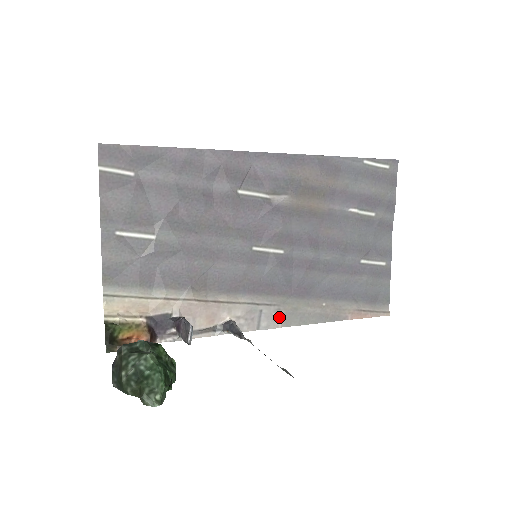
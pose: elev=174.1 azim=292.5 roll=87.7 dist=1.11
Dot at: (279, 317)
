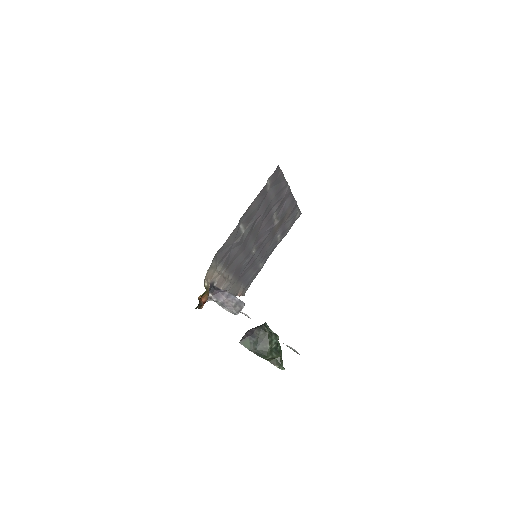
Dot at: occluded
